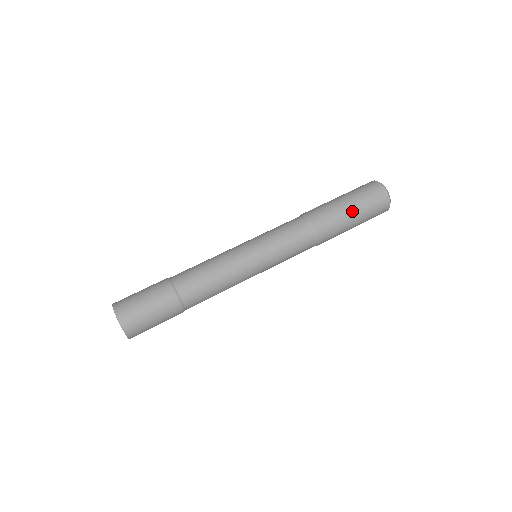
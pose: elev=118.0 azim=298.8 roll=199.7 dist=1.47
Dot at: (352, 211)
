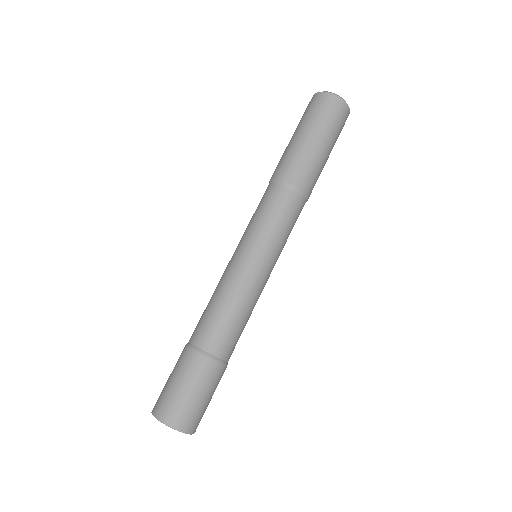
Dot at: (326, 149)
